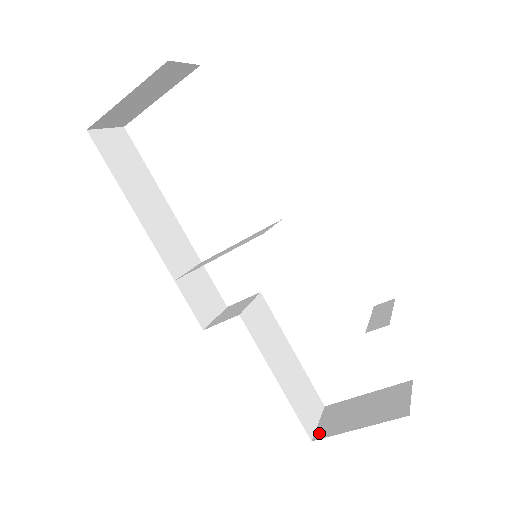
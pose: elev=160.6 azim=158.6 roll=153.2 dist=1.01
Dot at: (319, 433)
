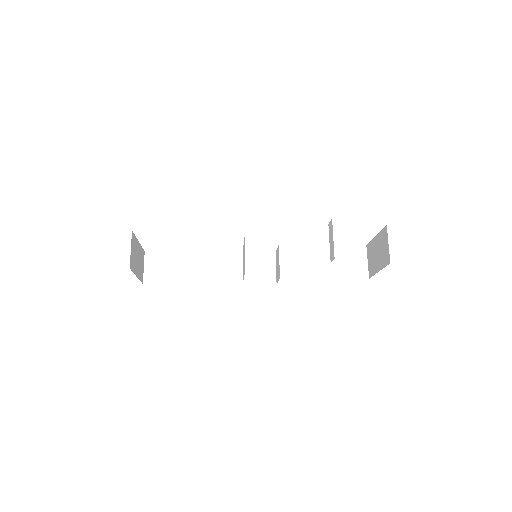
Dot at: (369, 272)
